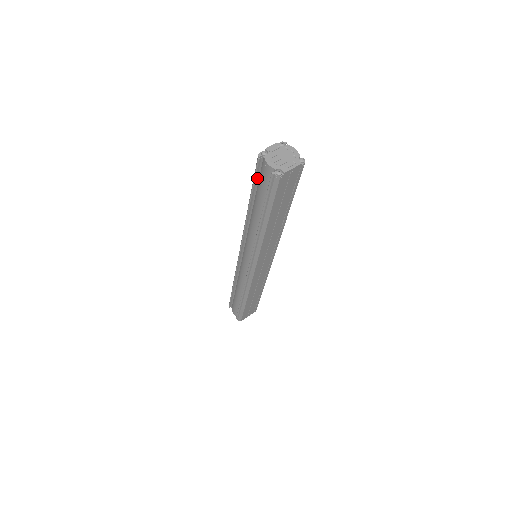
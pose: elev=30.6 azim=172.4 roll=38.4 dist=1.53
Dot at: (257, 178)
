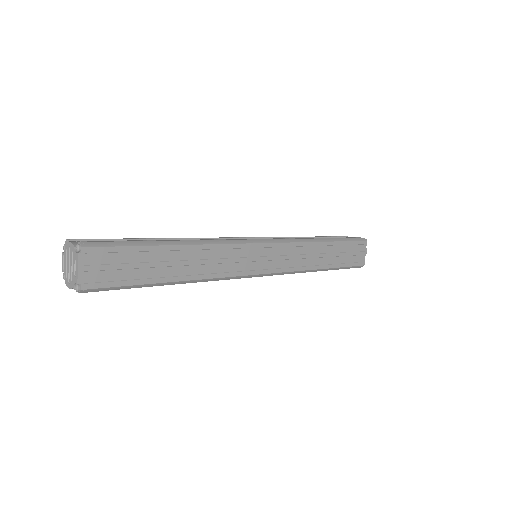
Dot at: occluded
